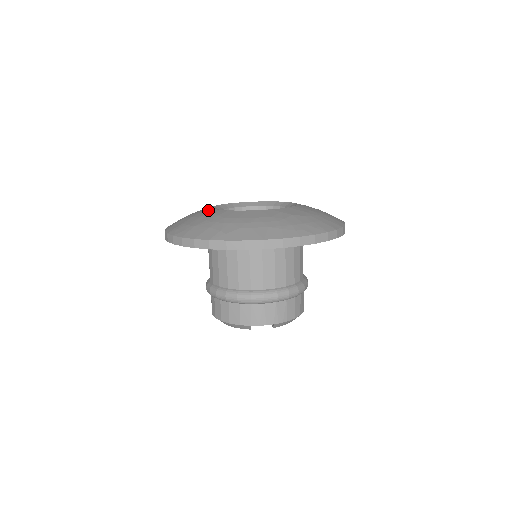
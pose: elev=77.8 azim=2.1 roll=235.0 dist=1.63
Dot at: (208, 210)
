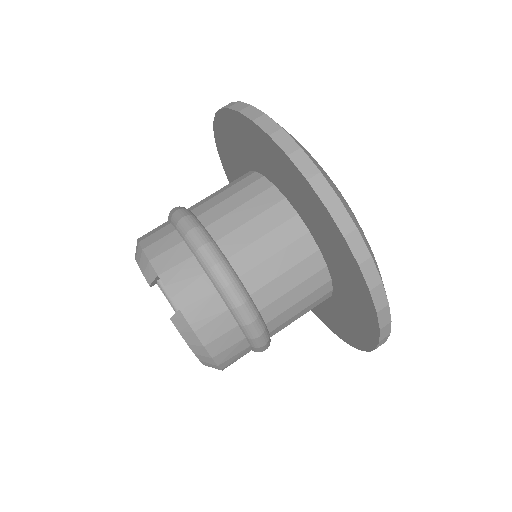
Dot at: occluded
